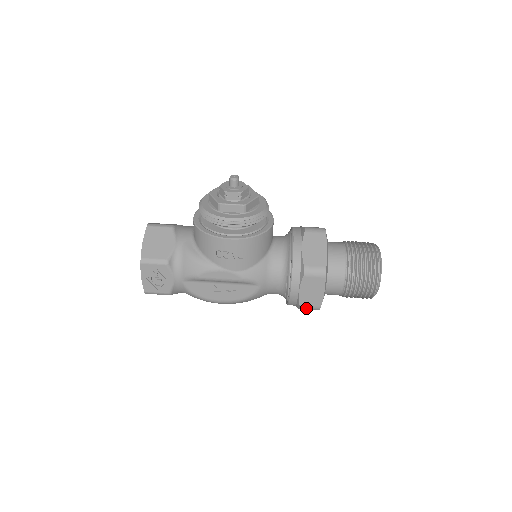
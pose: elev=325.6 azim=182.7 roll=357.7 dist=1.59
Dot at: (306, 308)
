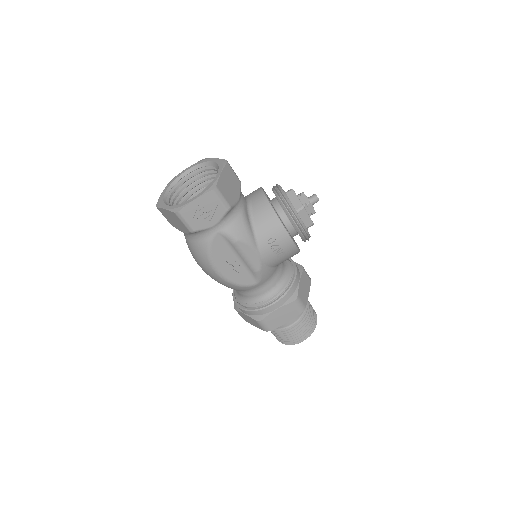
Dot at: (263, 324)
